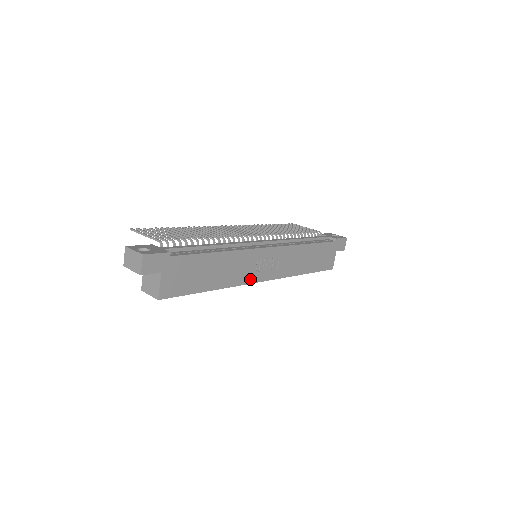
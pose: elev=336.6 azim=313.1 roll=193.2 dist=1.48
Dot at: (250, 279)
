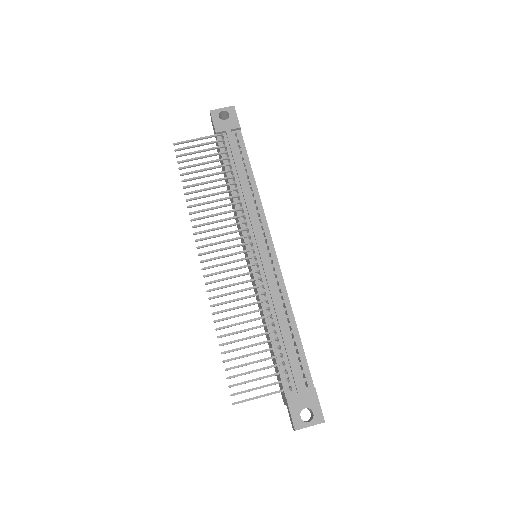
Dot at: occluded
